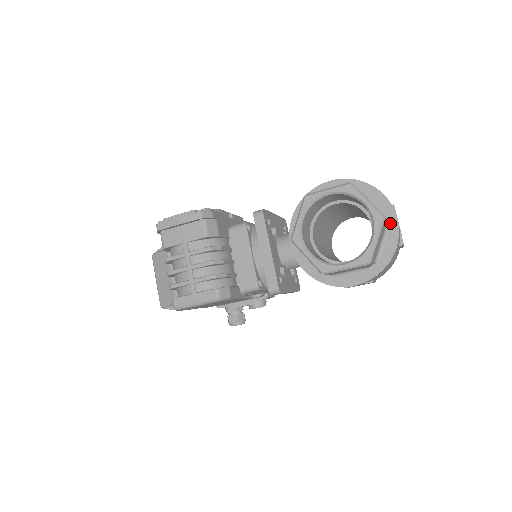
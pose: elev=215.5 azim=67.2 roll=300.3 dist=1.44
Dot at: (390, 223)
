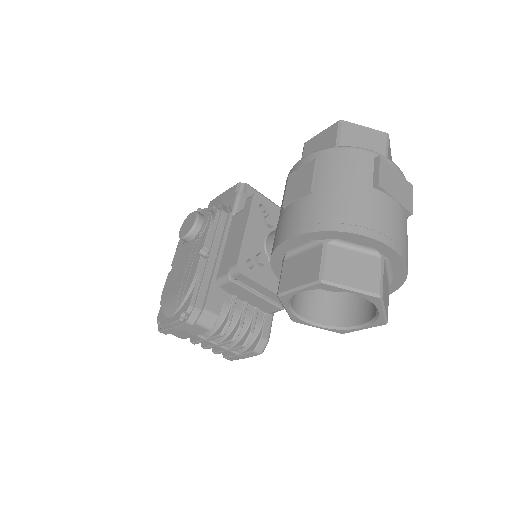
Dot at: (388, 255)
